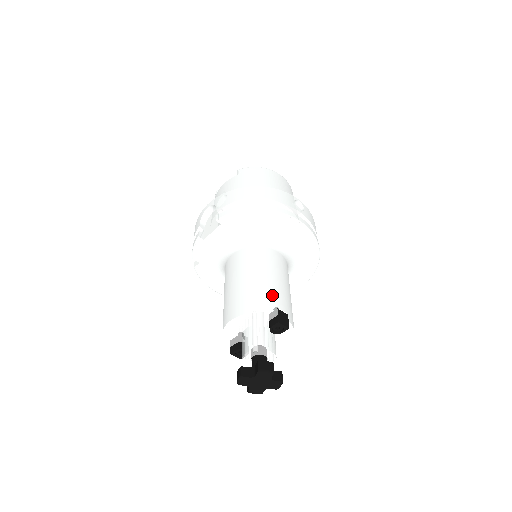
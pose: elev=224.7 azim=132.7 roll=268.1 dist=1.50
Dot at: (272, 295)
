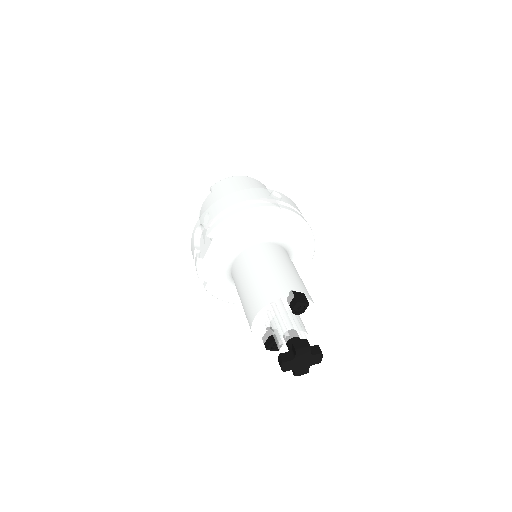
Dot at: (282, 281)
